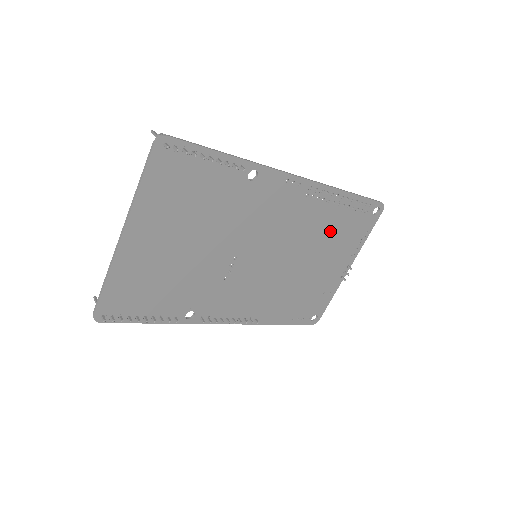
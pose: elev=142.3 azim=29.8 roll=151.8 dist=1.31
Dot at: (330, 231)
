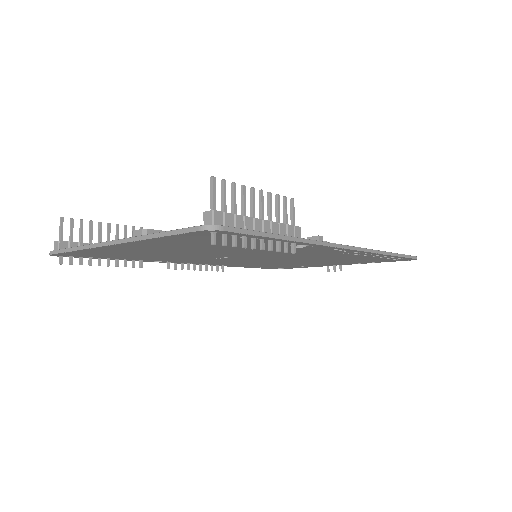
Dot at: (346, 259)
